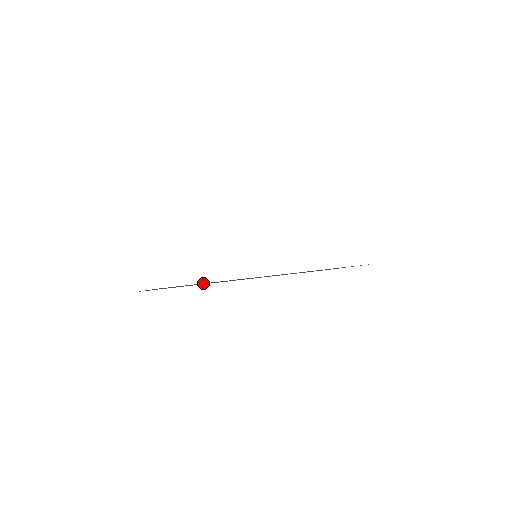
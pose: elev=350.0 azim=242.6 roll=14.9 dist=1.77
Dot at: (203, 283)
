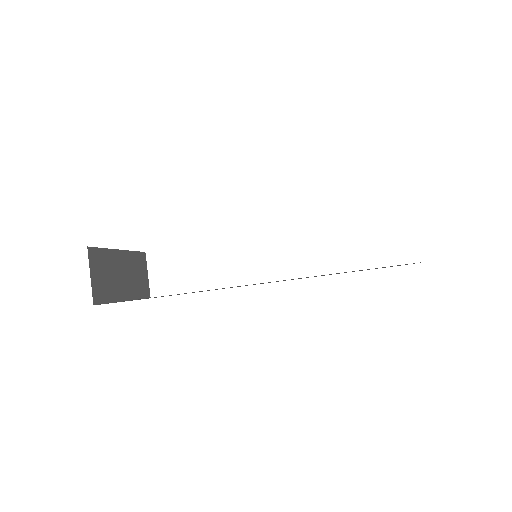
Dot at: occluded
